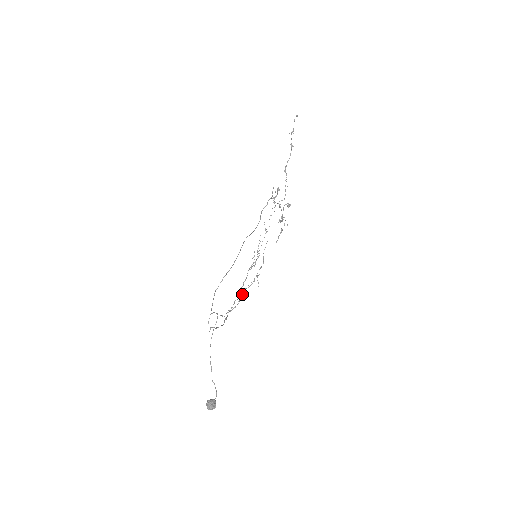
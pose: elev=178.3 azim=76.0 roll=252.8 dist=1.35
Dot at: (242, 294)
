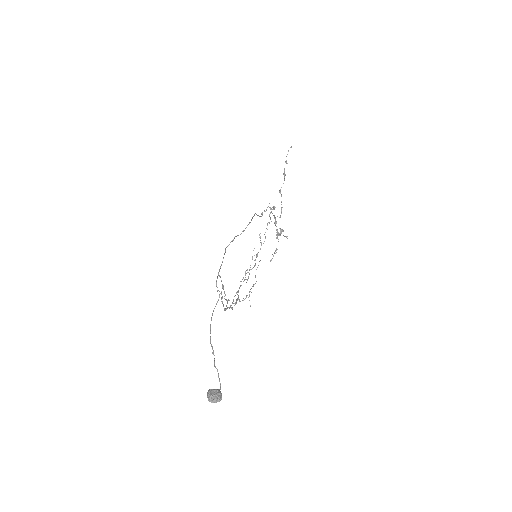
Dot at: (238, 297)
